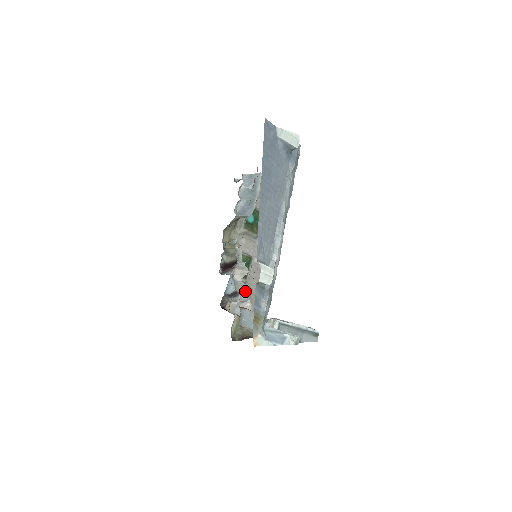
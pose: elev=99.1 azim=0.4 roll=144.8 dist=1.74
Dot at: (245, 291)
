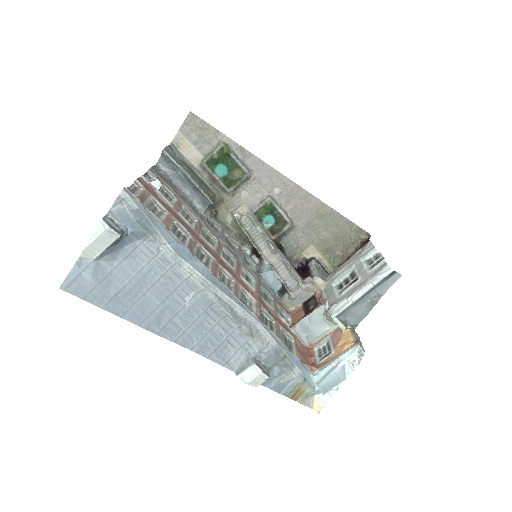
Dot at: (290, 271)
